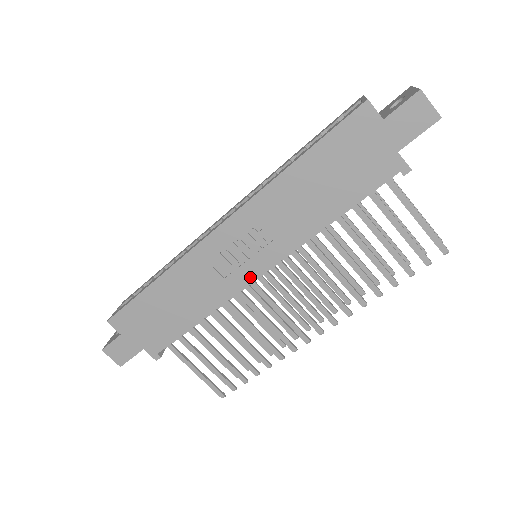
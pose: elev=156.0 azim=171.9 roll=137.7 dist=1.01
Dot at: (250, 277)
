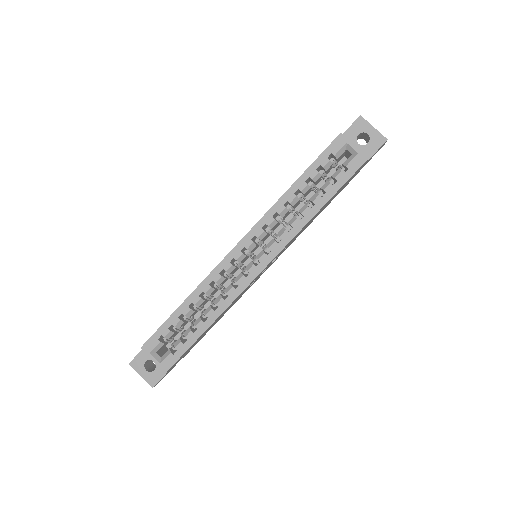
Dot at: occluded
